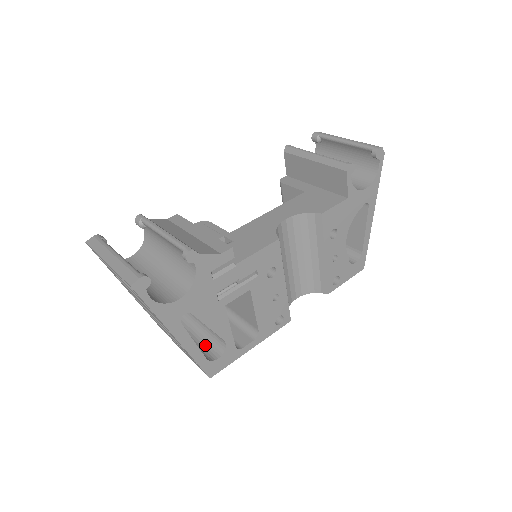
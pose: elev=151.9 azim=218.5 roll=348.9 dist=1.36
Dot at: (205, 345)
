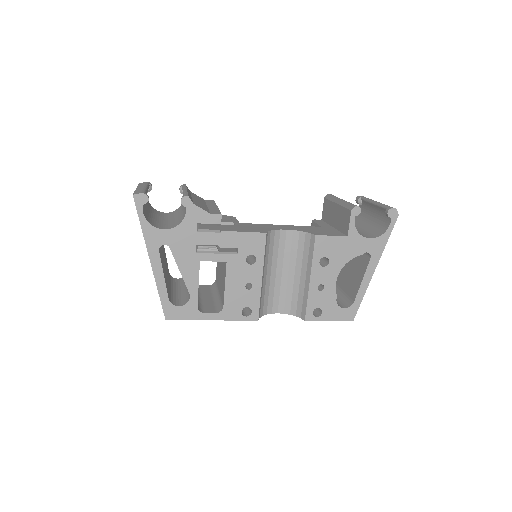
Dot at: (179, 298)
